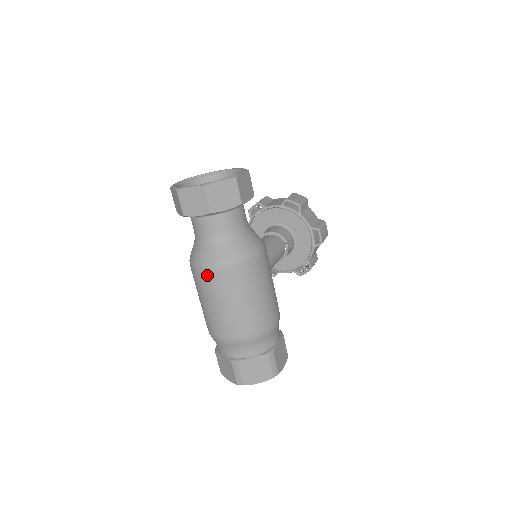
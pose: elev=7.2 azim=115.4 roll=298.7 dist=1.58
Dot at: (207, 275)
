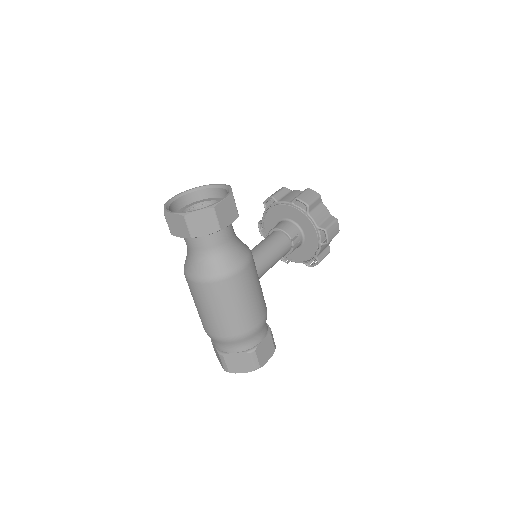
Dot at: (193, 285)
